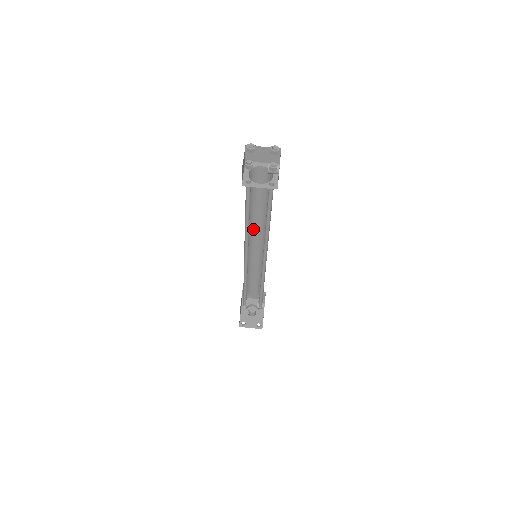
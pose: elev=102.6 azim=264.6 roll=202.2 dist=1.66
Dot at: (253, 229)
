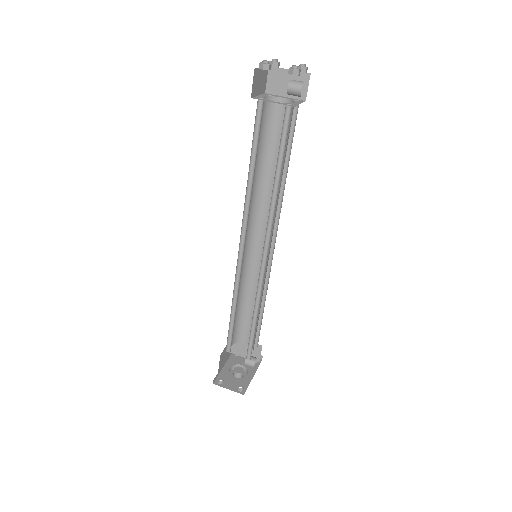
Dot at: (260, 212)
